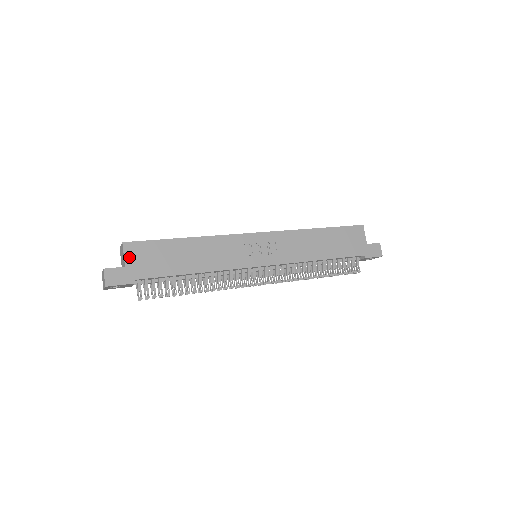
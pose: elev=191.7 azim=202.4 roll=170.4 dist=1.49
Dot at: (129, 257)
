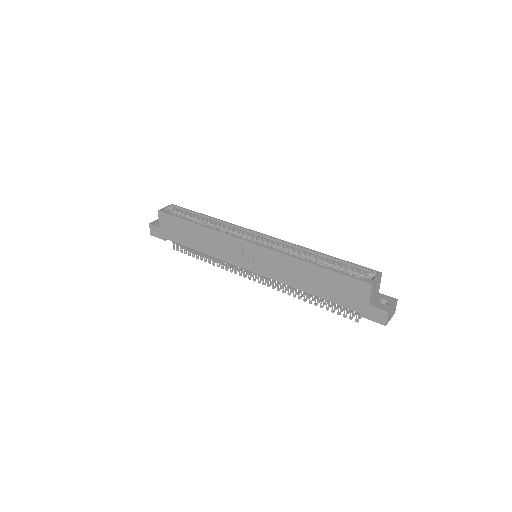
Dot at: (162, 222)
